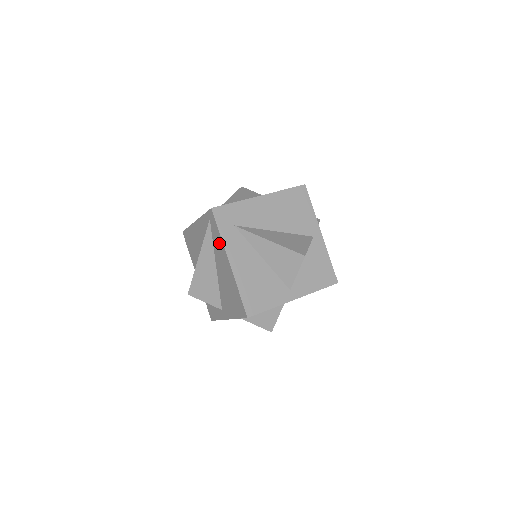
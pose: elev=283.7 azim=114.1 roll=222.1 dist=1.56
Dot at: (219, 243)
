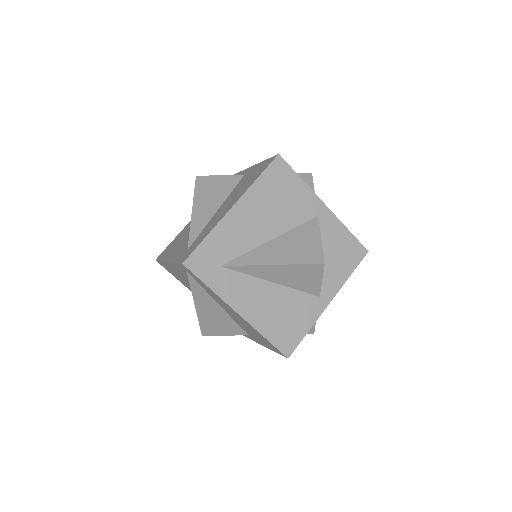
Dot at: (213, 294)
